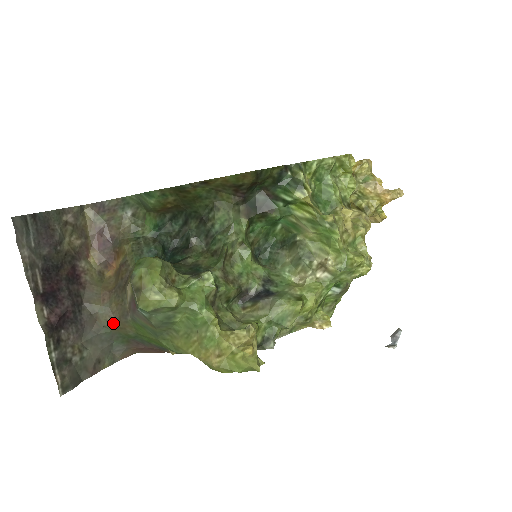
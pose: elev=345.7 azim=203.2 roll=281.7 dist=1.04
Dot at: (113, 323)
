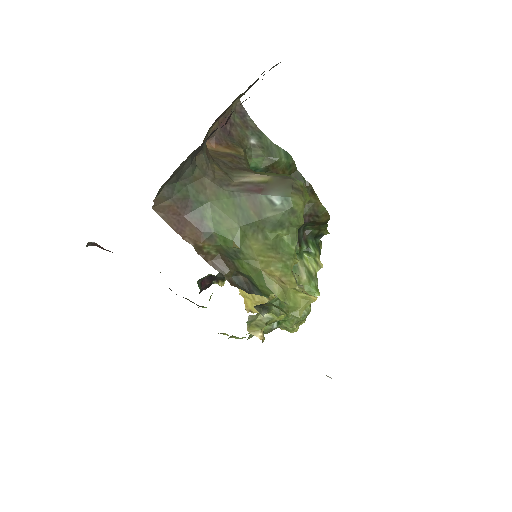
Dot at: (204, 174)
